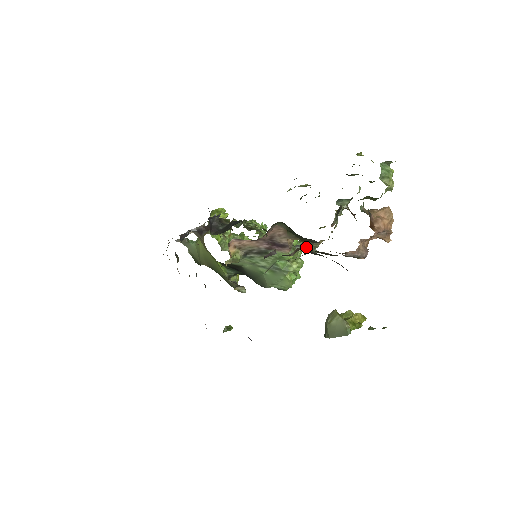
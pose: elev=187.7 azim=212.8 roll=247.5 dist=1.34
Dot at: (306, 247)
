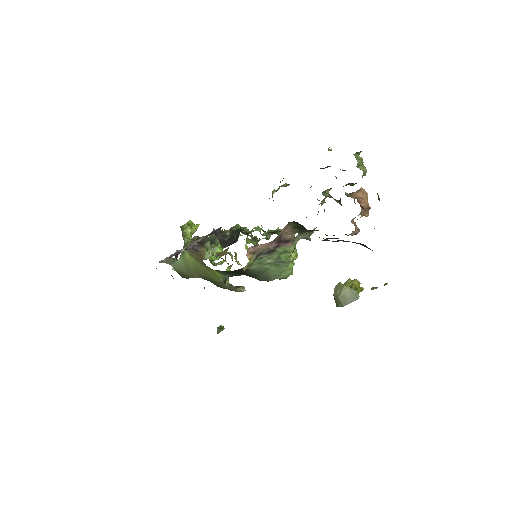
Dot at: (302, 237)
